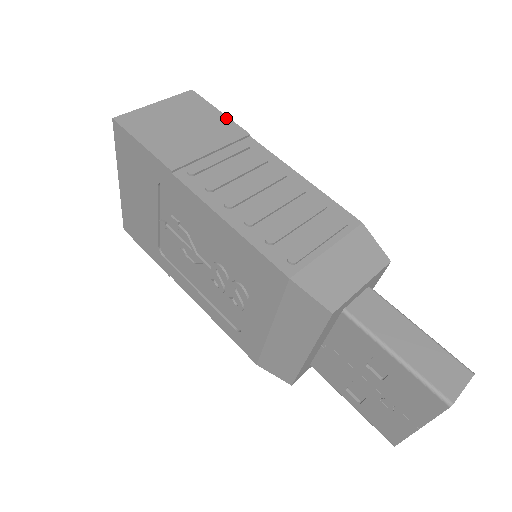
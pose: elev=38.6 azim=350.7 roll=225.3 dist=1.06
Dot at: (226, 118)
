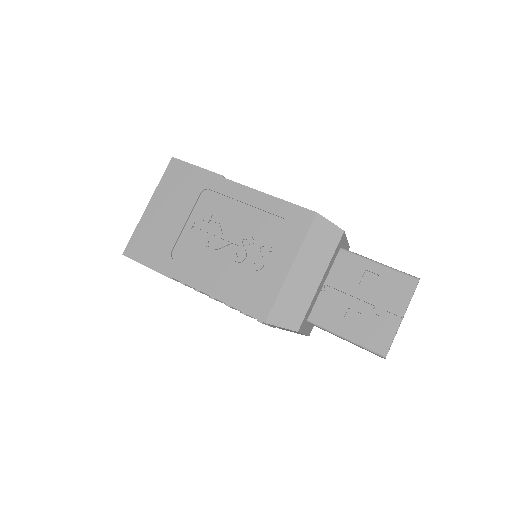
Dot at: occluded
